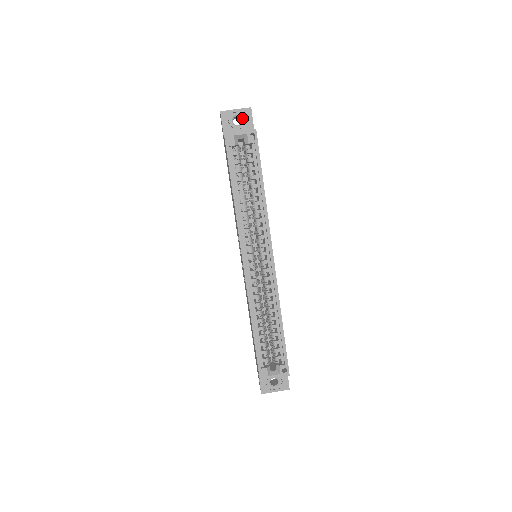
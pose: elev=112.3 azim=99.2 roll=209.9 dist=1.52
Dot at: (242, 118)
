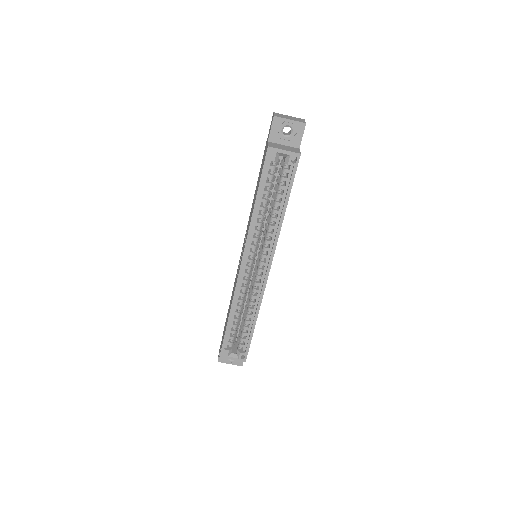
Dot at: (293, 130)
